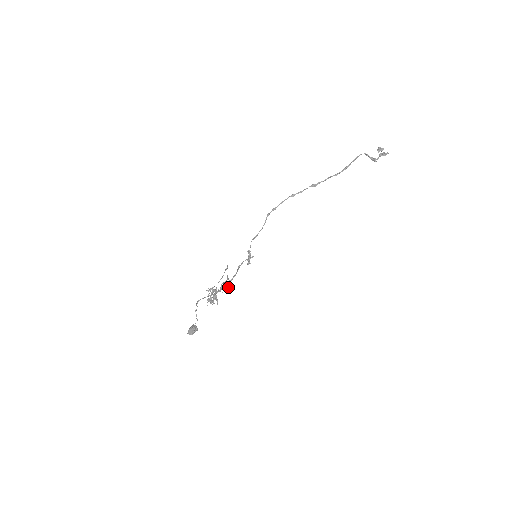
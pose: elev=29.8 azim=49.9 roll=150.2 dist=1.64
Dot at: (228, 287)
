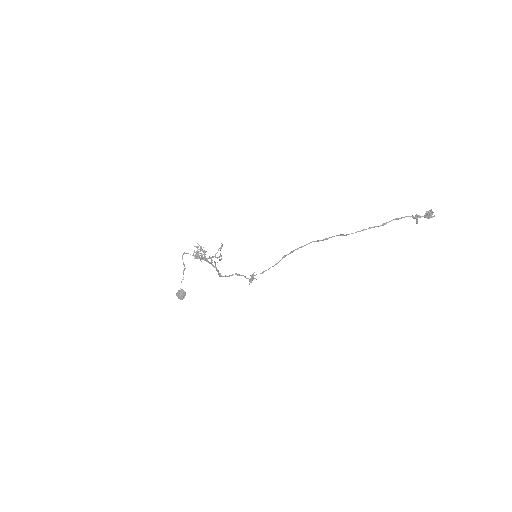
Dot at: occluded
